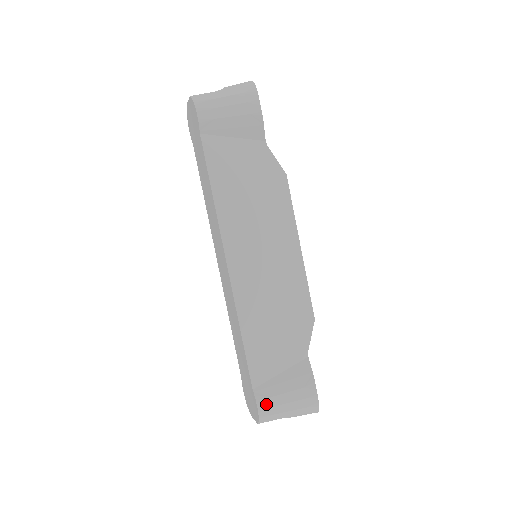
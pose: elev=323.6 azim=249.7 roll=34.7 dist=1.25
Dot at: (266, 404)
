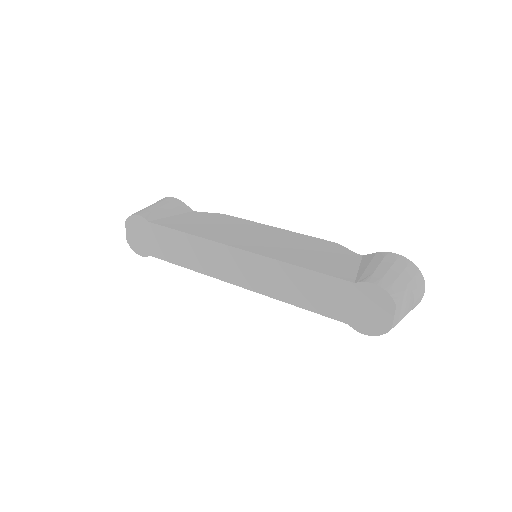
Dot at: (376, 279)
